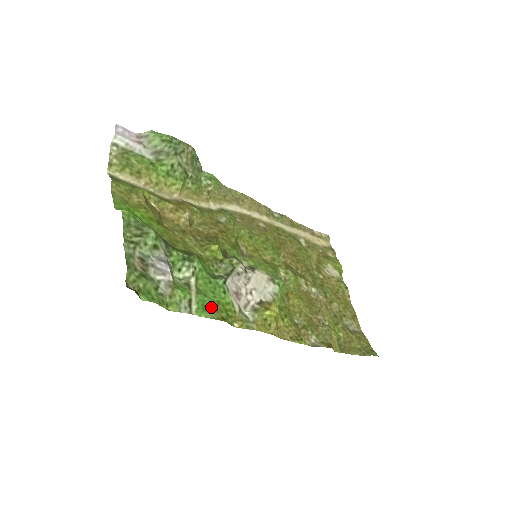
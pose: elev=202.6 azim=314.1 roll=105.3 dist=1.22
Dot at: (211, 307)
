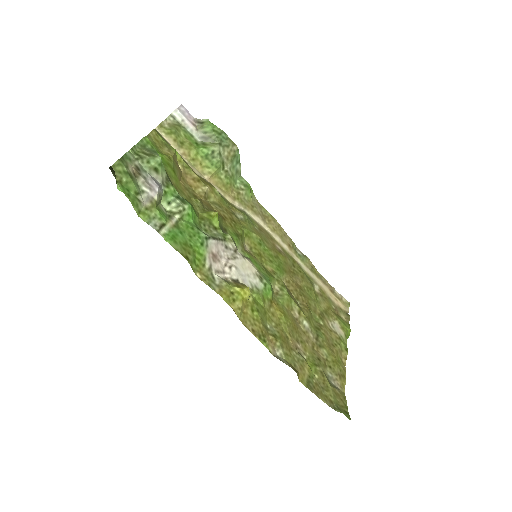
Dot at: (181, 243)
